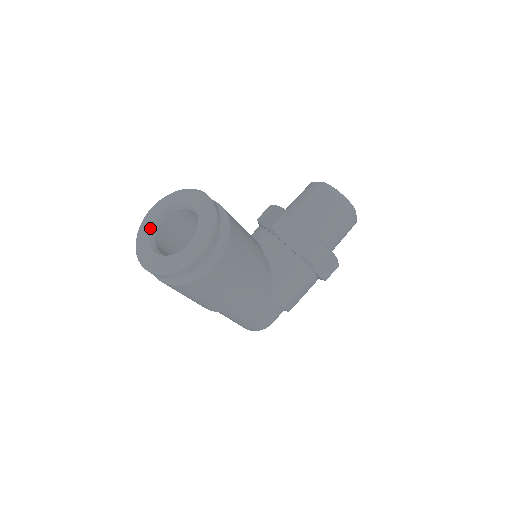
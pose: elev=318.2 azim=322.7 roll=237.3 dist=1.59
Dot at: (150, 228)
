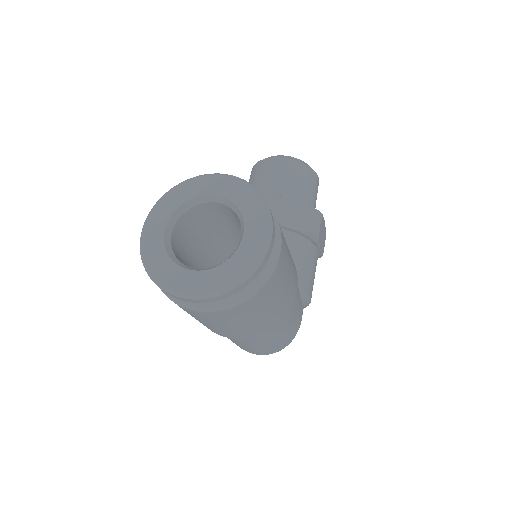
Dot at: (163, 249)
